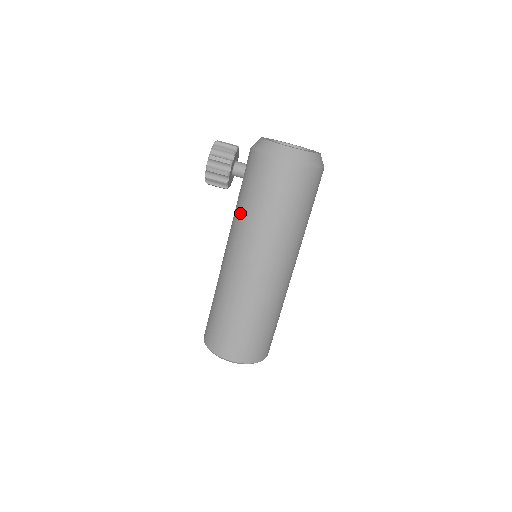
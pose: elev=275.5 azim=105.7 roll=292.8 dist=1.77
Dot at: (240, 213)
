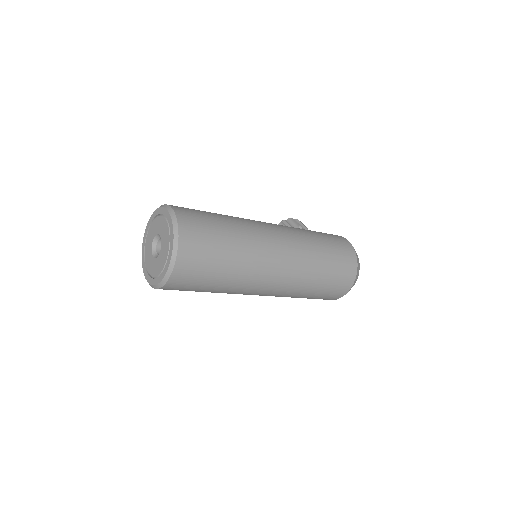
Dot at: occluded
